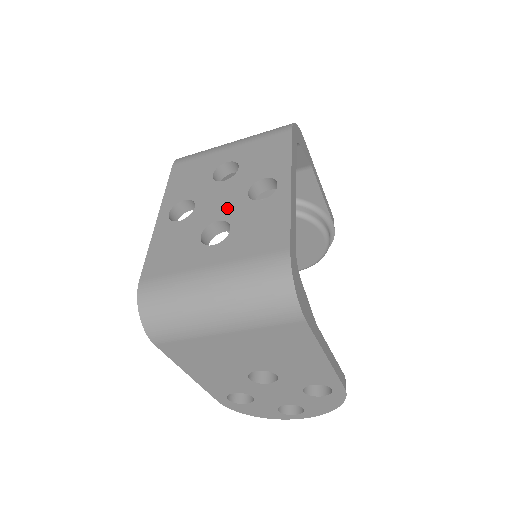
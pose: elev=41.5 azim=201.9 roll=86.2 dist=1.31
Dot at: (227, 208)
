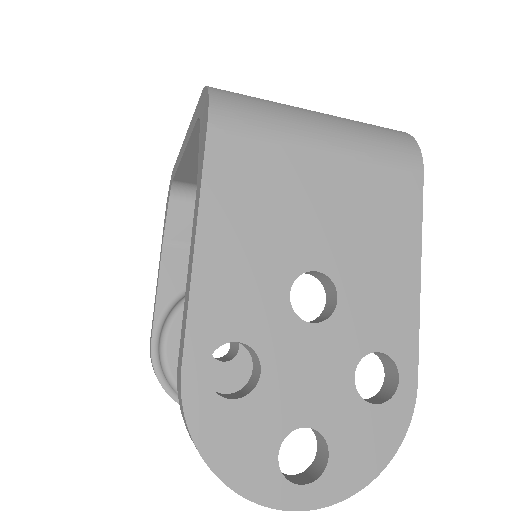
Dot at: occluded
